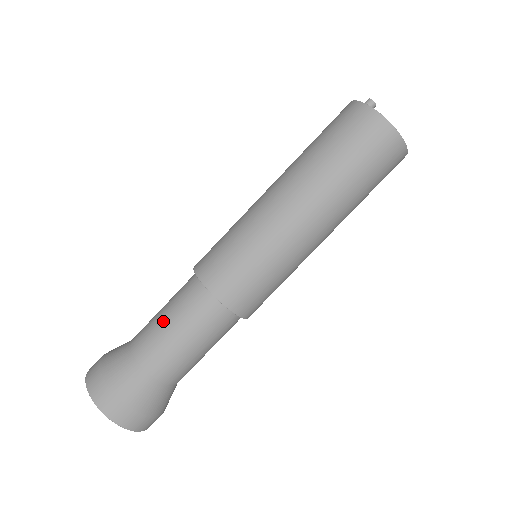
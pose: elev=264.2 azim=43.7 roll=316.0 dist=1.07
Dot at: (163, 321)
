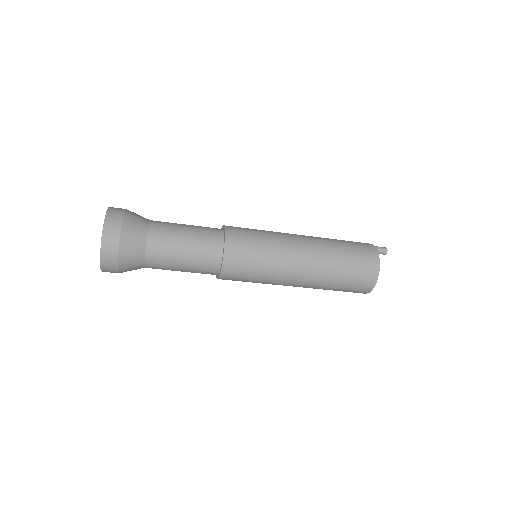
Dot at: (181, 254)
